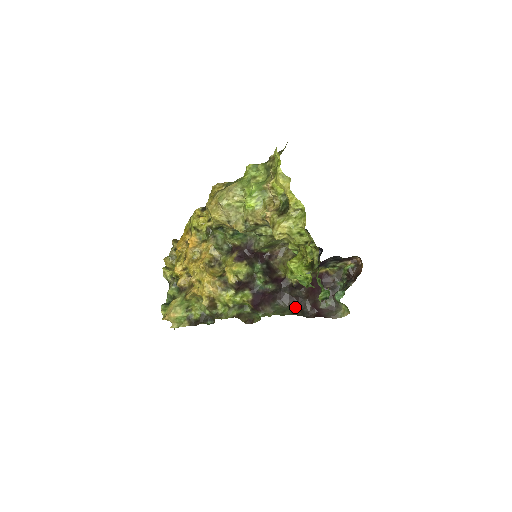
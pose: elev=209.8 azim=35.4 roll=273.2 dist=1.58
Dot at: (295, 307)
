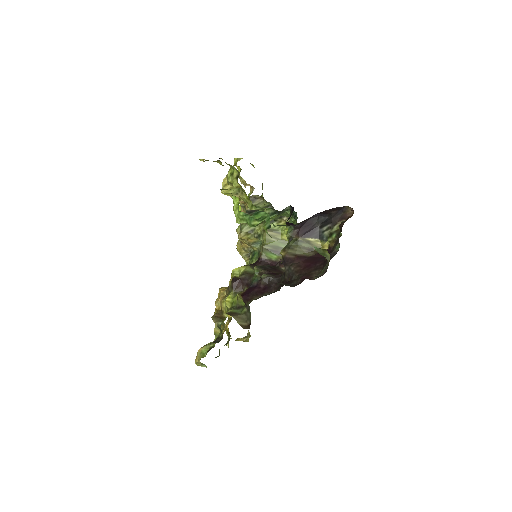
Dot at: (283, 285)
